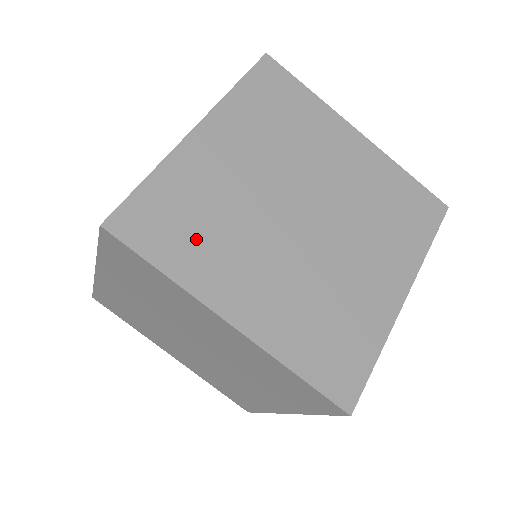
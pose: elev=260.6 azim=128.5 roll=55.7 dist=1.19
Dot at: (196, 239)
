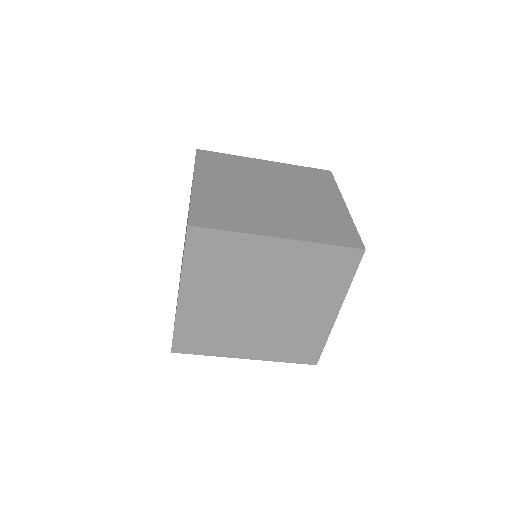
Dot at: (212, 339)
